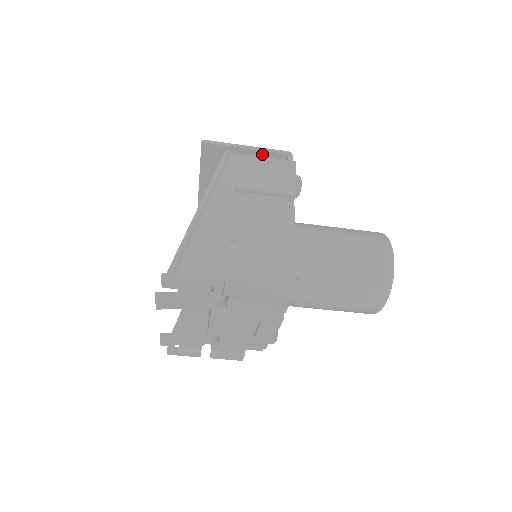
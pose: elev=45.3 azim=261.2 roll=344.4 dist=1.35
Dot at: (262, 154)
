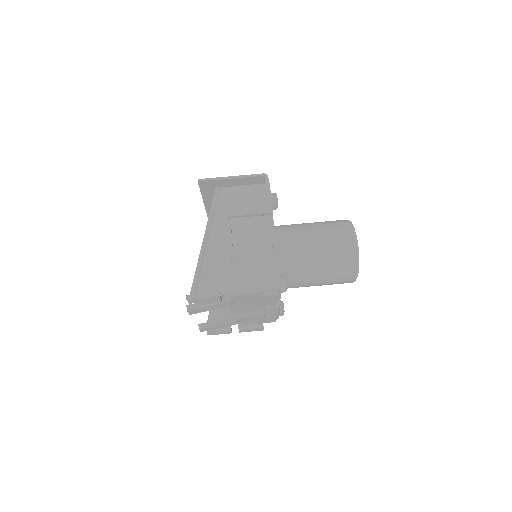
Dot at: (245, 179)
